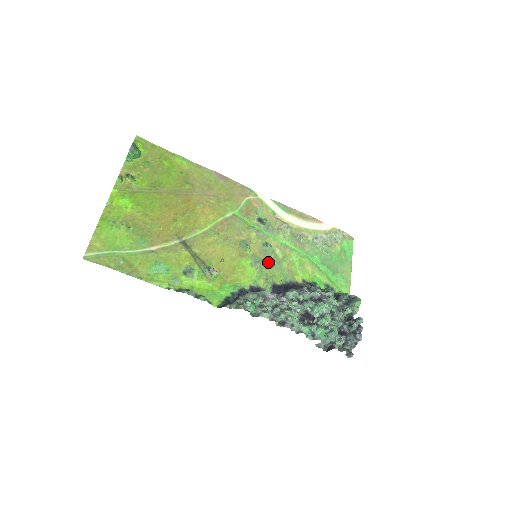
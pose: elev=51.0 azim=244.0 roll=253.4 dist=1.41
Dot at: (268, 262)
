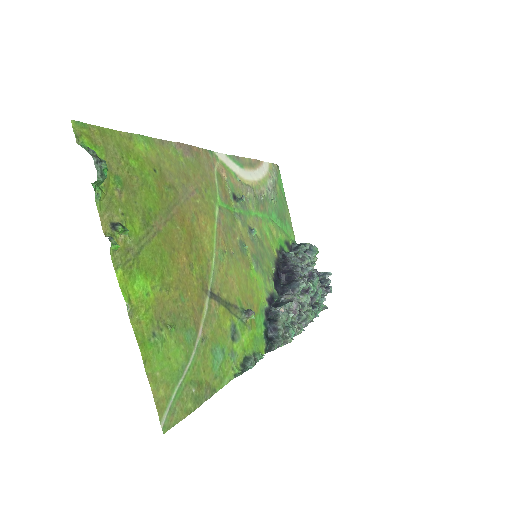
Dot at: (260, 254)
